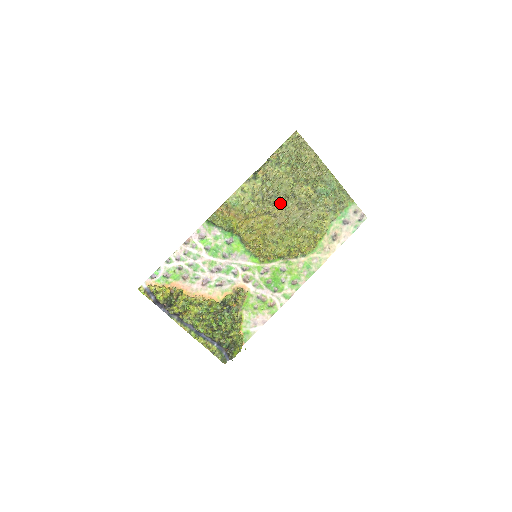
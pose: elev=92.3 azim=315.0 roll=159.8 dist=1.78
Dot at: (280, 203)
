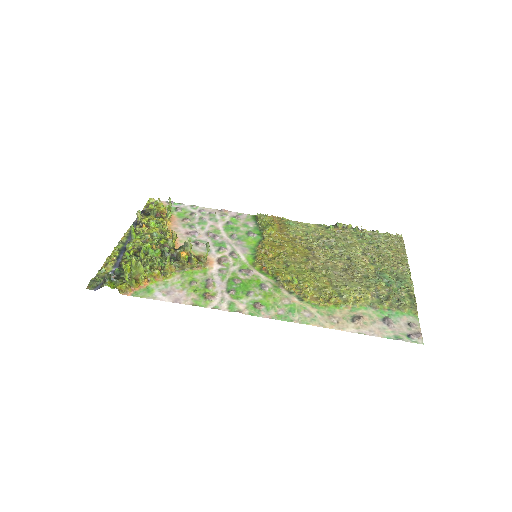
Dot at: (329, 252)
